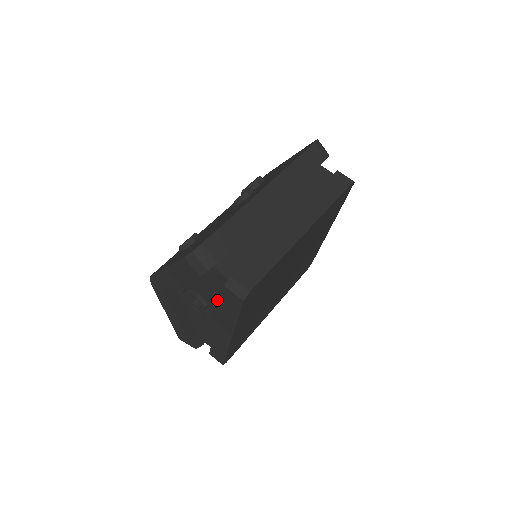
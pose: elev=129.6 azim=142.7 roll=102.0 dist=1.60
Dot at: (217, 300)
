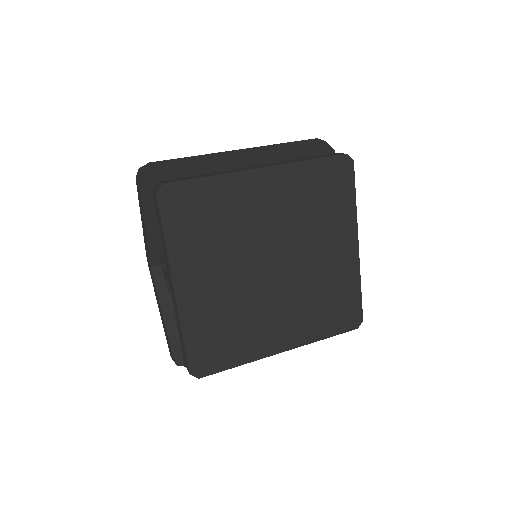
Dot at: occluded
